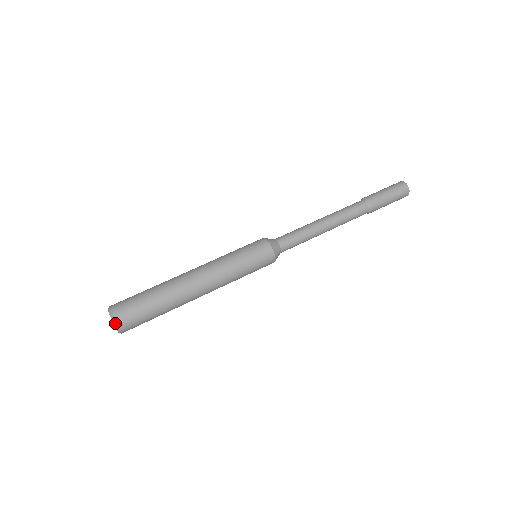
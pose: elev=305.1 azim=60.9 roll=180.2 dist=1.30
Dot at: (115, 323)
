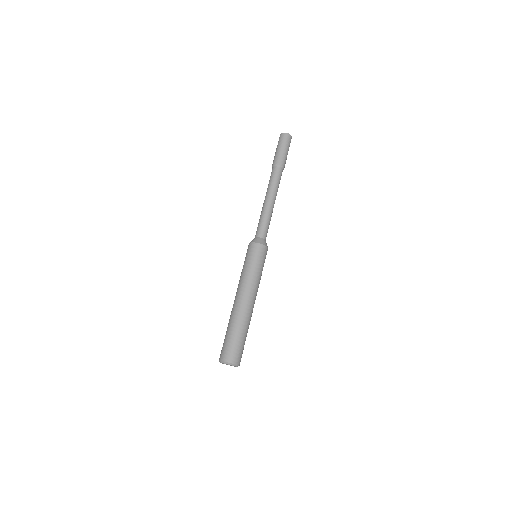
Dot at: (226, 363)
